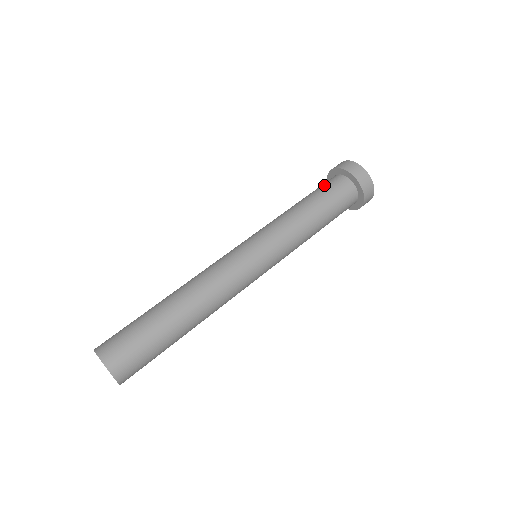
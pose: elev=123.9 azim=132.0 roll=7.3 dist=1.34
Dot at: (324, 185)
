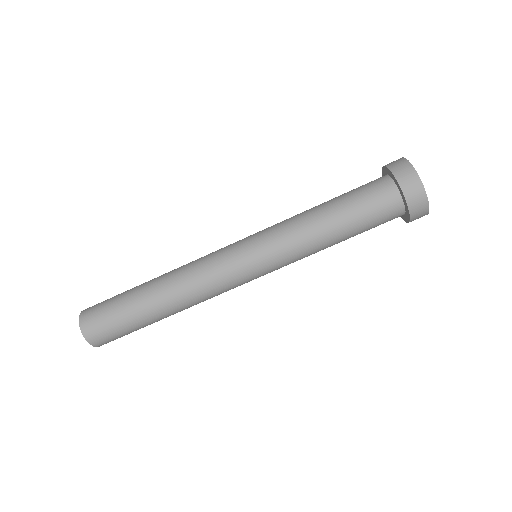
Dot at: (361, 186)
